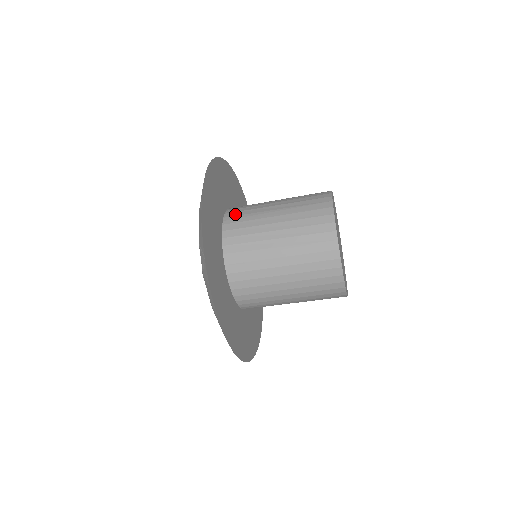
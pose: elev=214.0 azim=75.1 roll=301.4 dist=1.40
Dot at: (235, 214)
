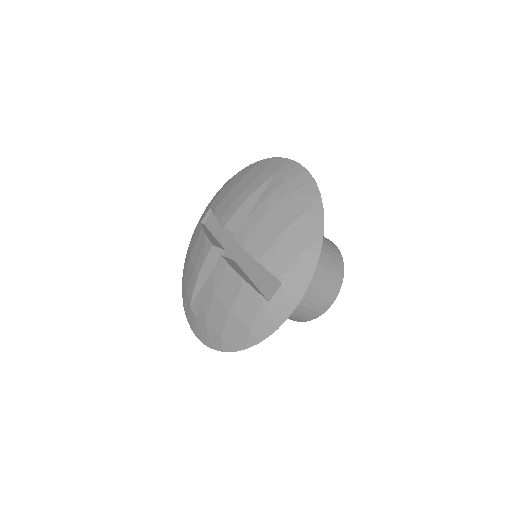
Dot at: occluded
